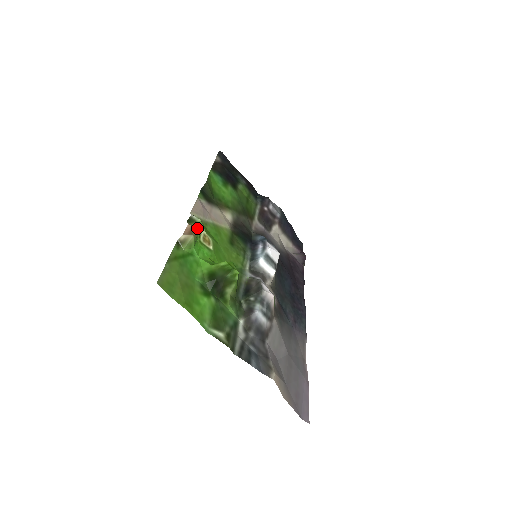
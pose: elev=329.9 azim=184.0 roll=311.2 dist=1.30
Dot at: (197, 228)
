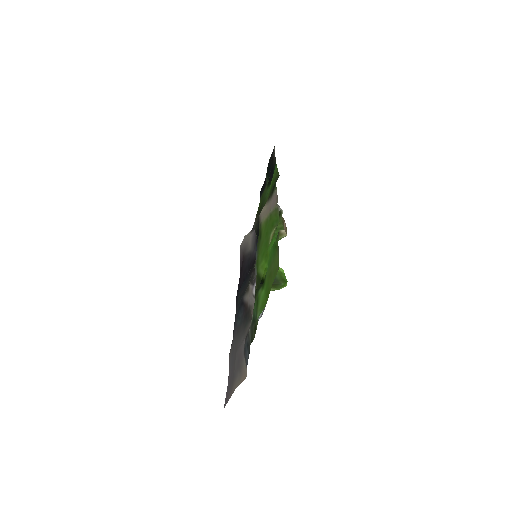
Dot at: occluded
